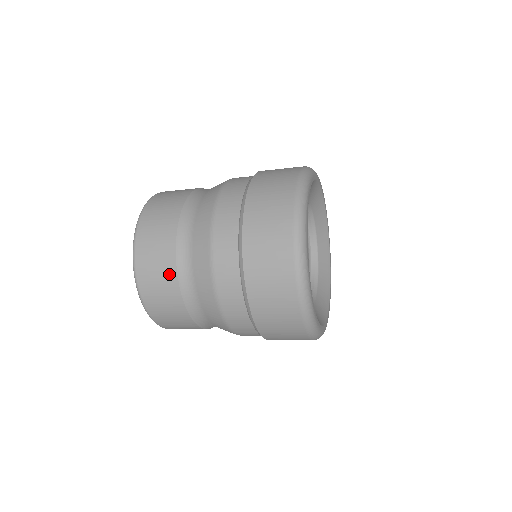
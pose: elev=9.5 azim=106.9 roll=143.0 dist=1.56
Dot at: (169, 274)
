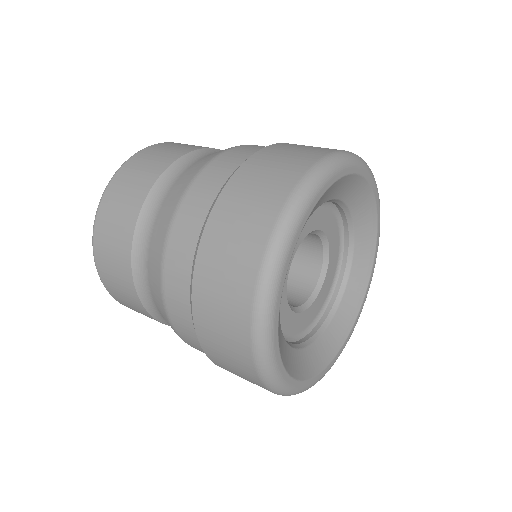
Dot at: (126, 278)
